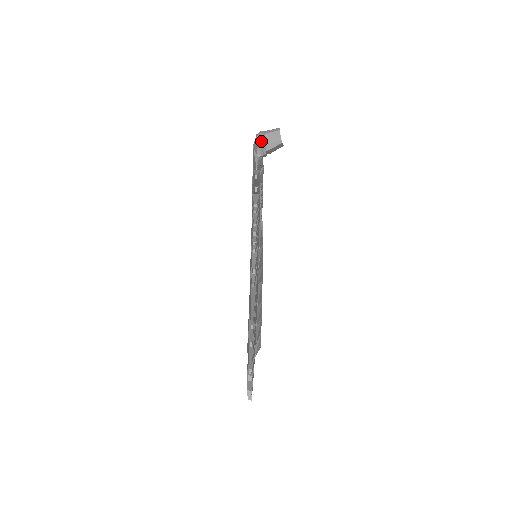
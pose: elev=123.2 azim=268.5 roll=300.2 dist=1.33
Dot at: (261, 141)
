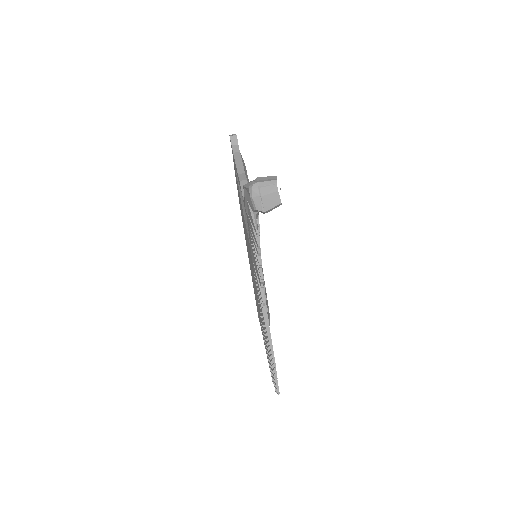
Dot at: (258, 206)
